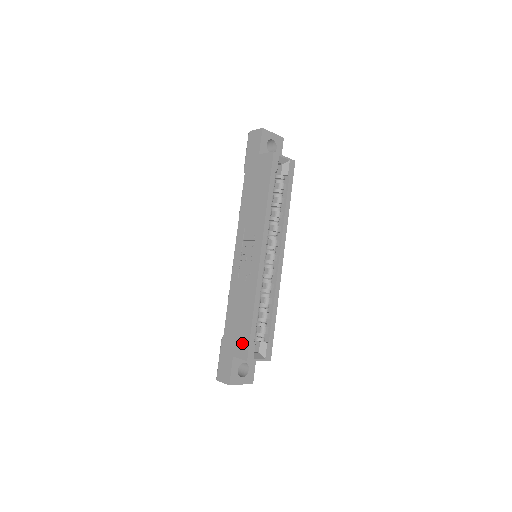
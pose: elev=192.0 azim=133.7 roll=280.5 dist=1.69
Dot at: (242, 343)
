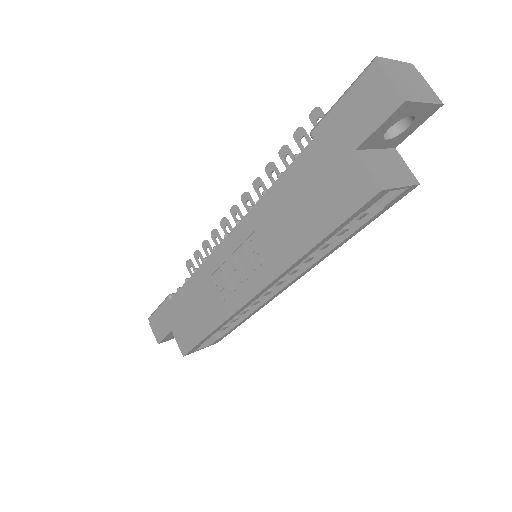
Dot at: (185, 337)
